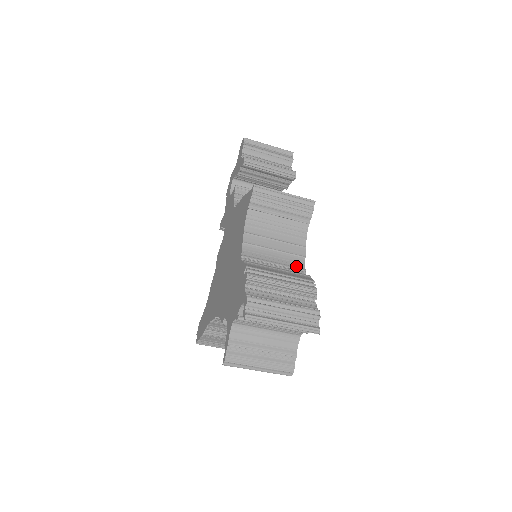
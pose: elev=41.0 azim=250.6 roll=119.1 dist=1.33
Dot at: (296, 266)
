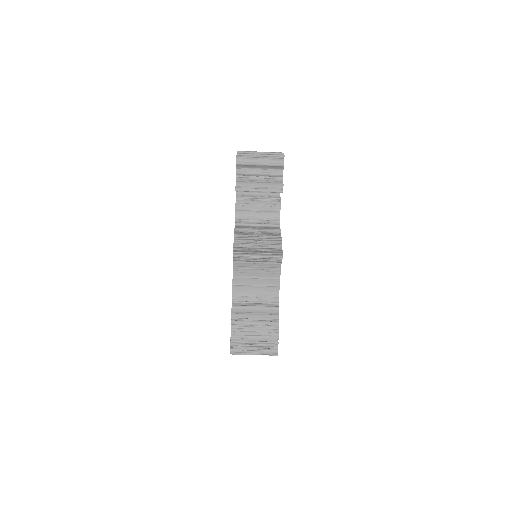
Dot at: (272, 295)
